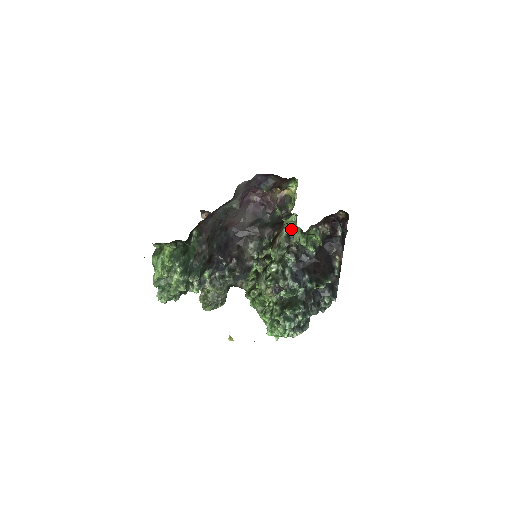
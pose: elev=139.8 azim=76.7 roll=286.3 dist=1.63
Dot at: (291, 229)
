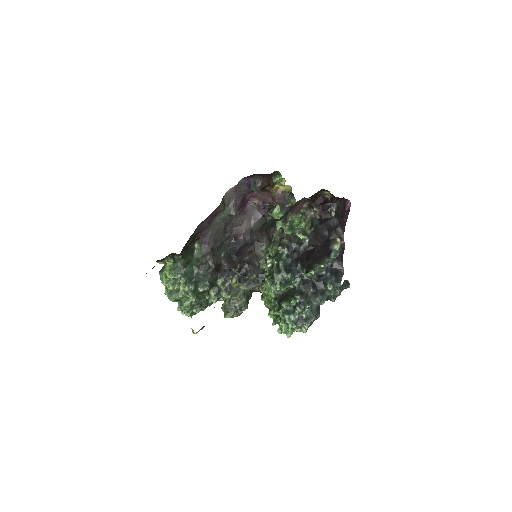
Dot at: occluded
